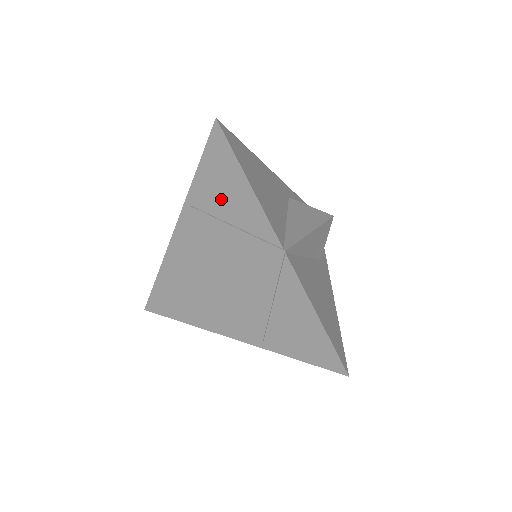
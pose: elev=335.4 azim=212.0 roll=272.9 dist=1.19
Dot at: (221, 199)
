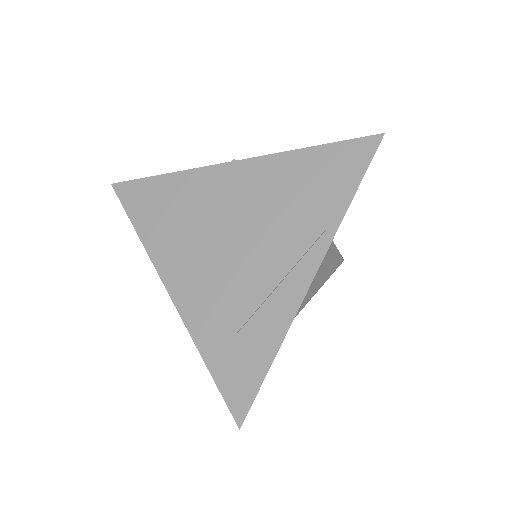
Dot at: (166, 211)
